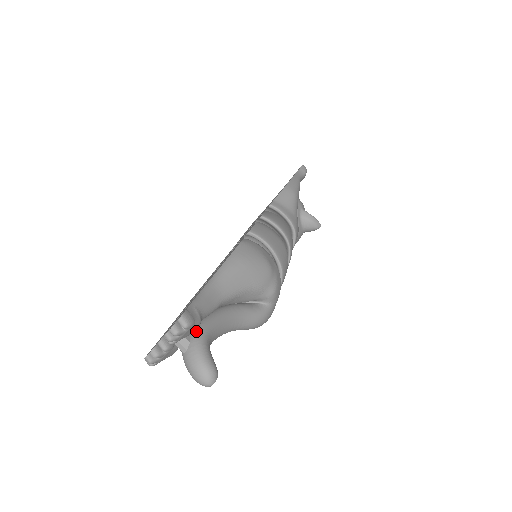
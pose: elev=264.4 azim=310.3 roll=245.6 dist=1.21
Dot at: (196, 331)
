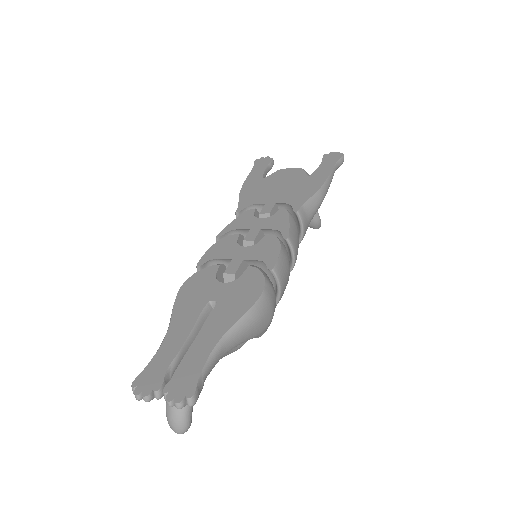
Dot at: occluded
